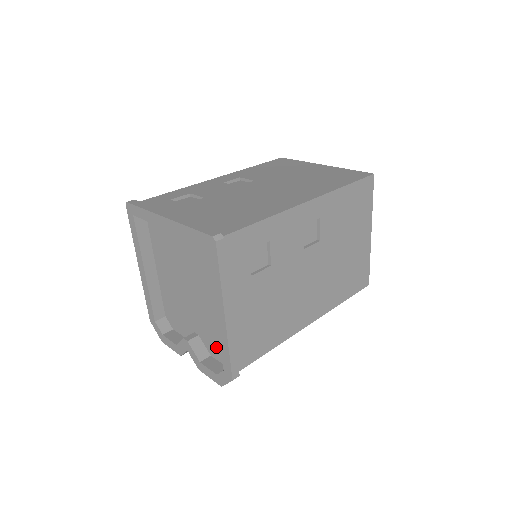
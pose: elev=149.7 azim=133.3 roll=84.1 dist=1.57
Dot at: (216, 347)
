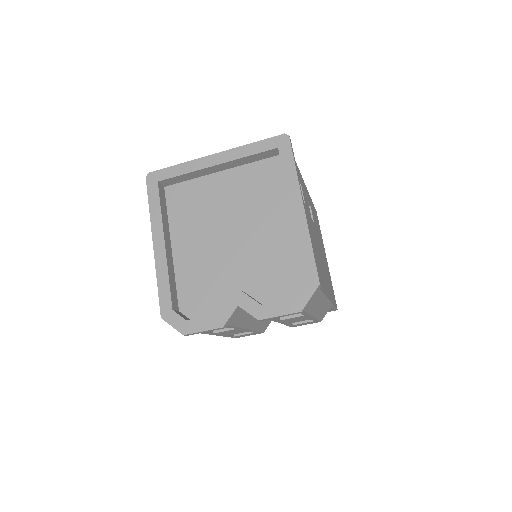
Dot at: (275, 285)
